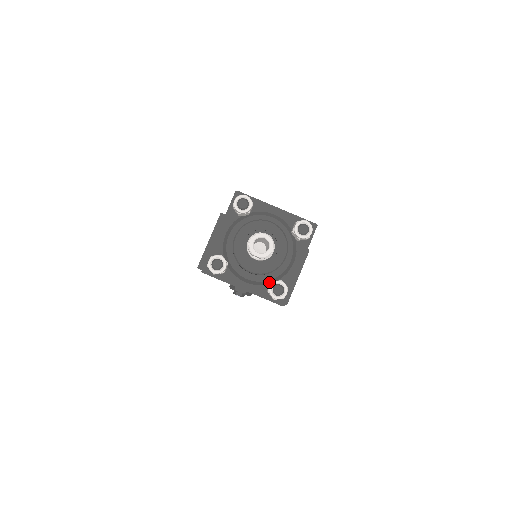
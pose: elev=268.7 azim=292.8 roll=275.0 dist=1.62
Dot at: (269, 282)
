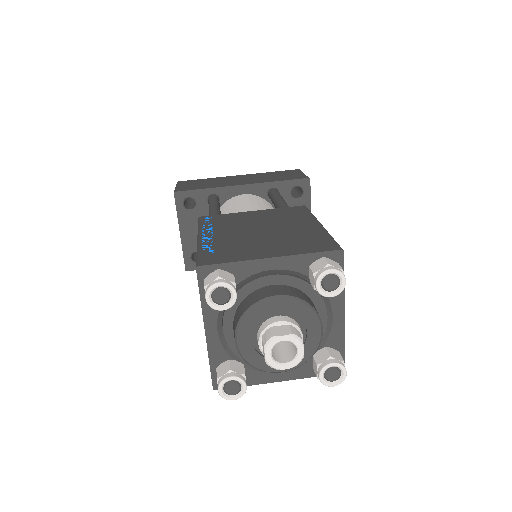
Dot at: occluded
